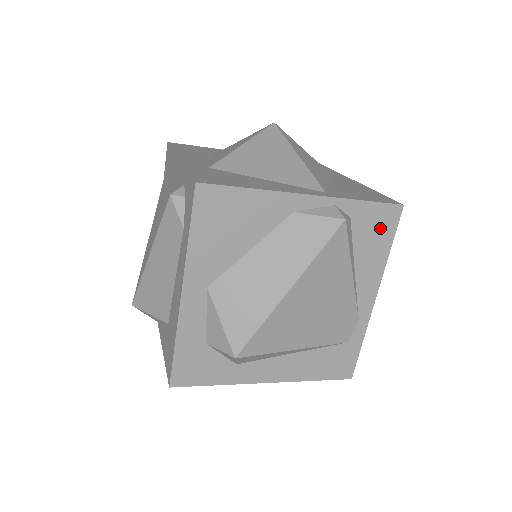
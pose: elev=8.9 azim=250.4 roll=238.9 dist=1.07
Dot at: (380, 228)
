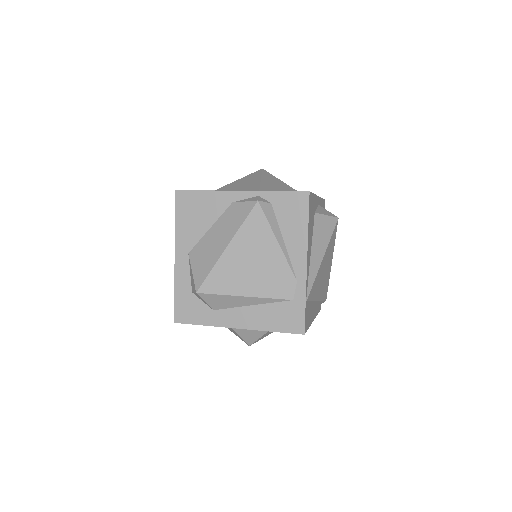
Dot at: (295, 209)
